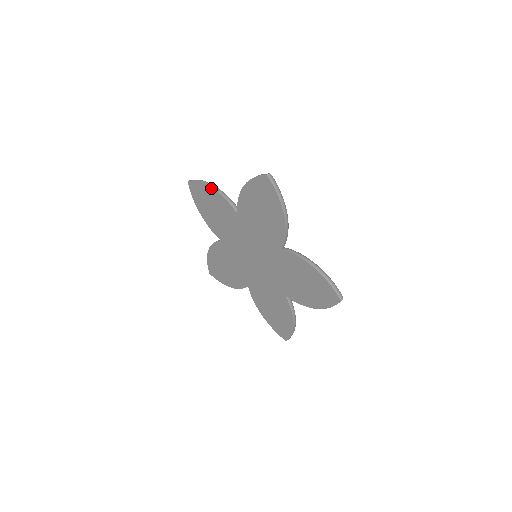
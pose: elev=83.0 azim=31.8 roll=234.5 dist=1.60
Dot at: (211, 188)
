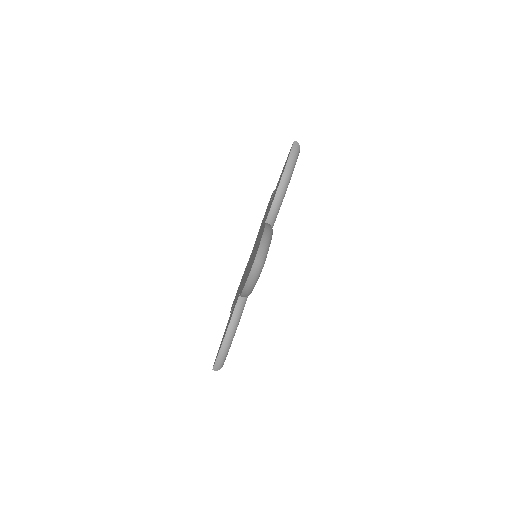
Dot at: (281, 179)
